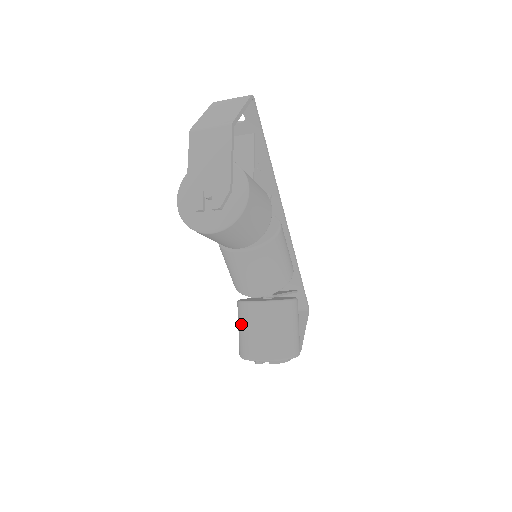
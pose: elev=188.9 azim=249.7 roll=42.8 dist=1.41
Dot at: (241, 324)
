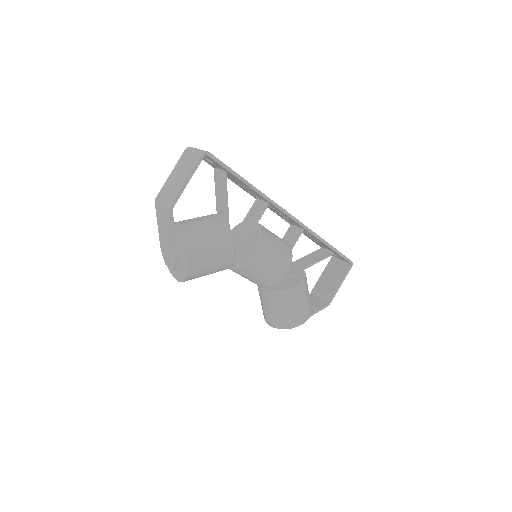
Dot at: occluded
